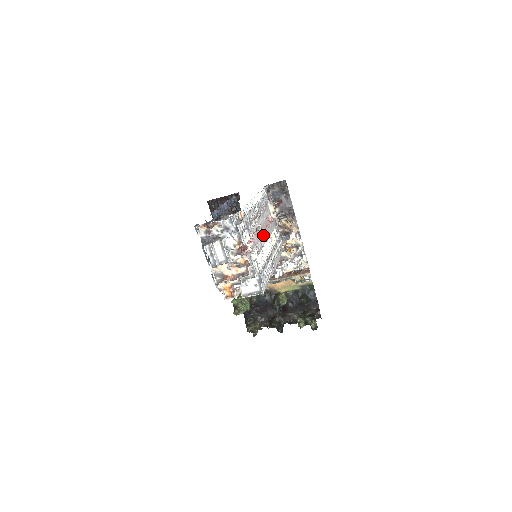
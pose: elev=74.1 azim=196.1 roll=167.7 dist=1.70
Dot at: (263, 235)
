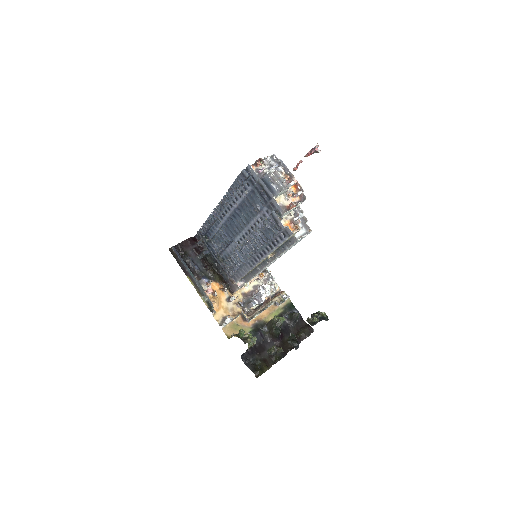
Dot at: occluded
